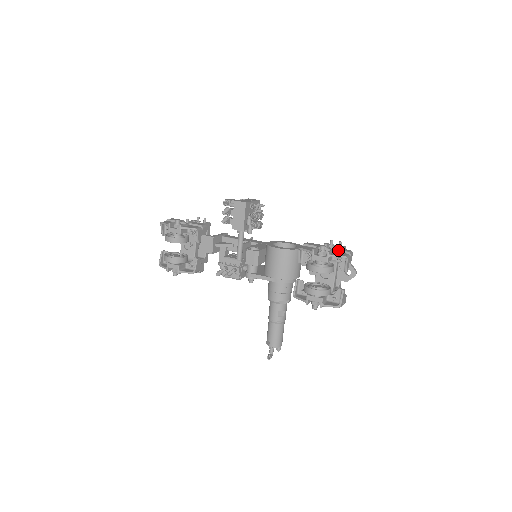
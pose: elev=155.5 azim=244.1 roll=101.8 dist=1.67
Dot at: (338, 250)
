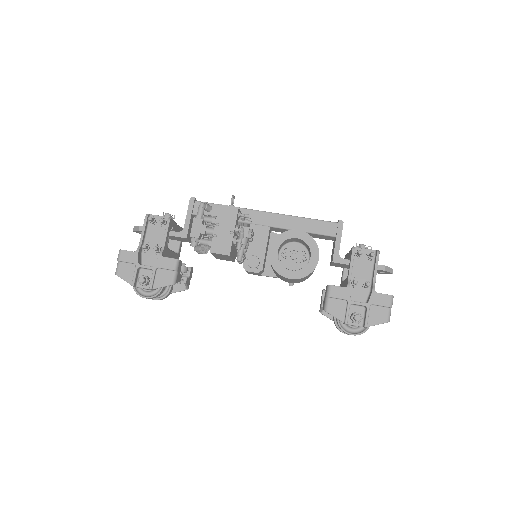
Dot at: (376, 305)
